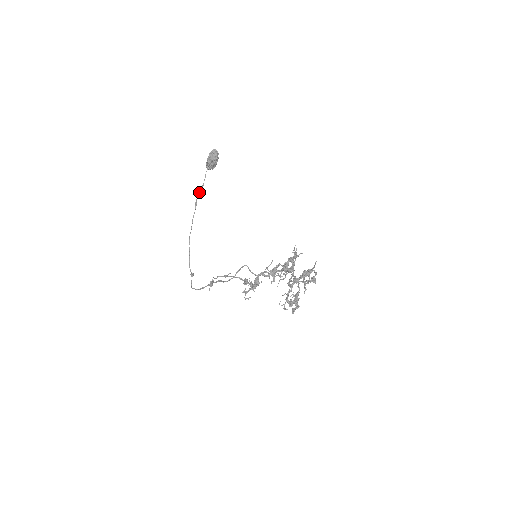
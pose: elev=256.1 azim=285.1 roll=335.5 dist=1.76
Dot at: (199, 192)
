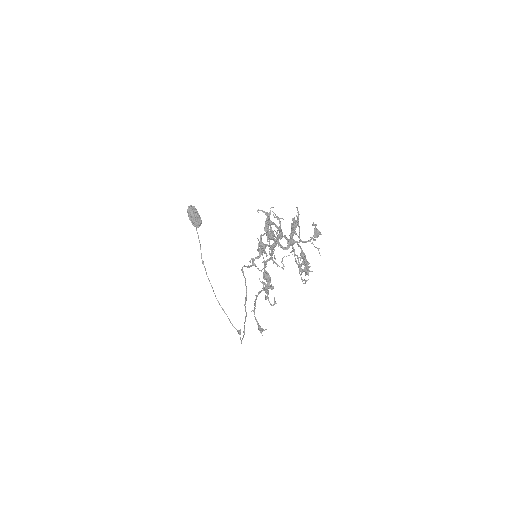
Dot at: occluded
